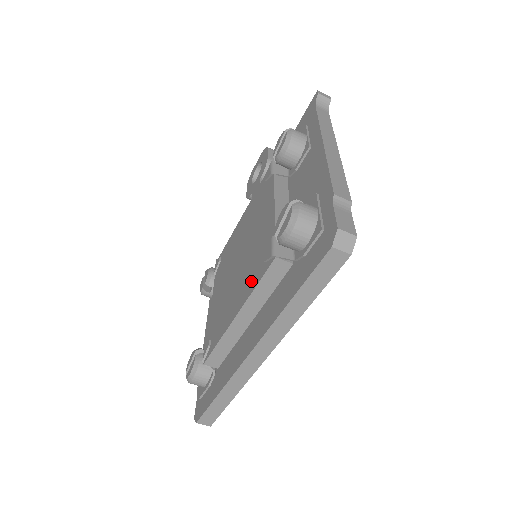
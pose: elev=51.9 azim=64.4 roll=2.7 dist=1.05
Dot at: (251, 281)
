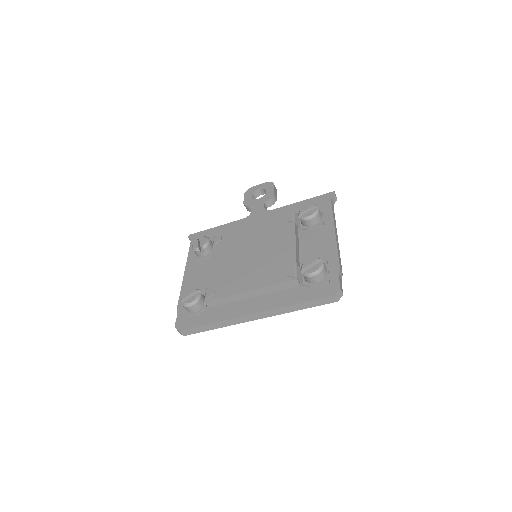
Dot at: (269, 278)
